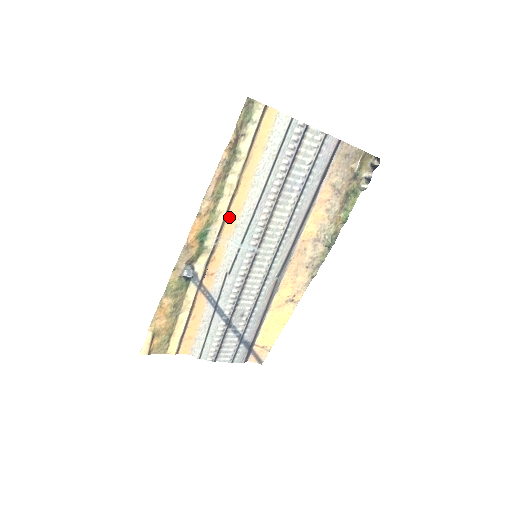
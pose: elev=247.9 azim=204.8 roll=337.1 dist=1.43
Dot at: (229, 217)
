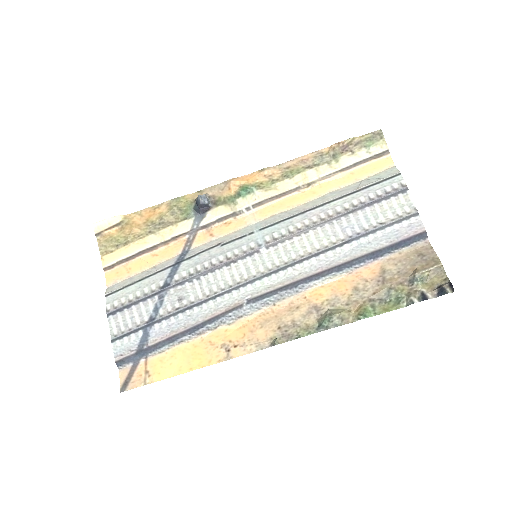
Dot at: (277, 203)
